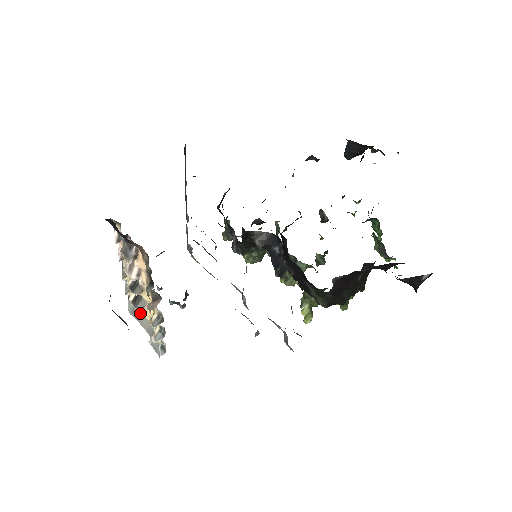
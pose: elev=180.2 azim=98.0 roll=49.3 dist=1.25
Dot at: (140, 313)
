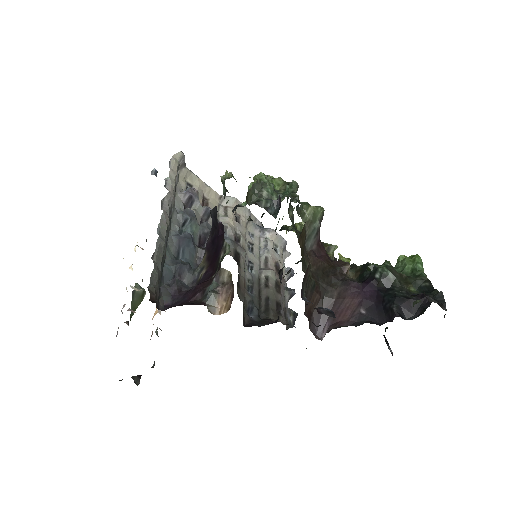
Dot at: occluded
